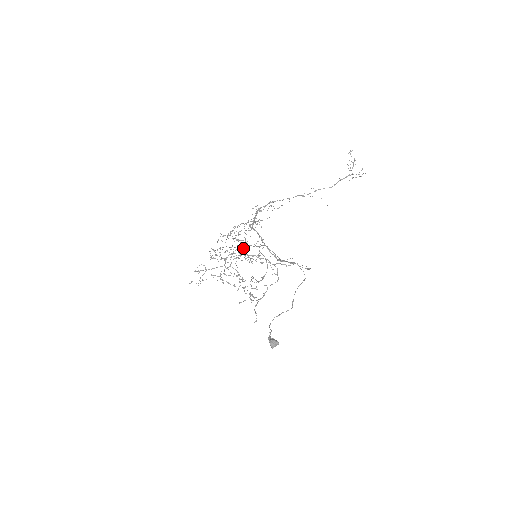
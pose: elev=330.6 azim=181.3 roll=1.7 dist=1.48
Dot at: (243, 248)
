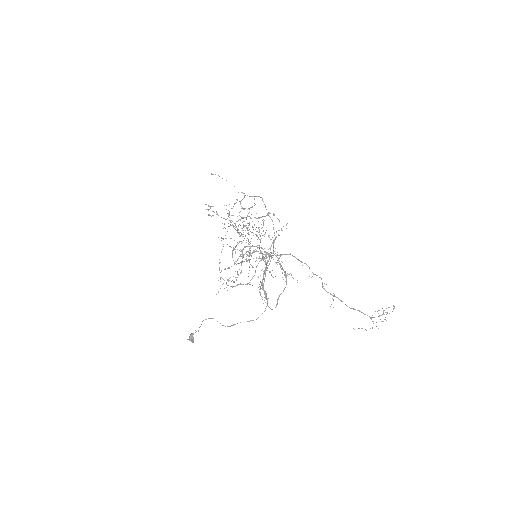
Dot at: (263, 224)
